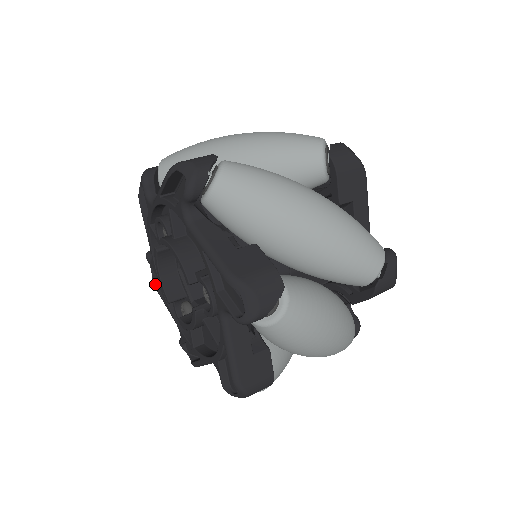
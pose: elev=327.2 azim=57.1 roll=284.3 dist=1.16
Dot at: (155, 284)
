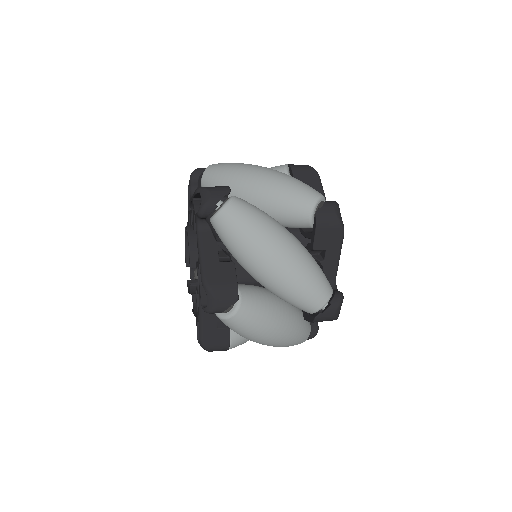
Dot at: occluded
